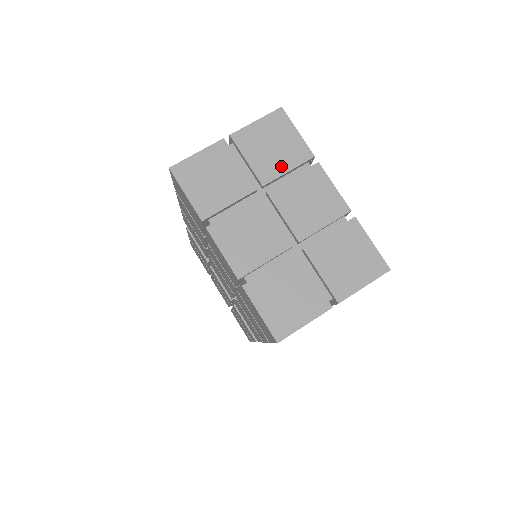
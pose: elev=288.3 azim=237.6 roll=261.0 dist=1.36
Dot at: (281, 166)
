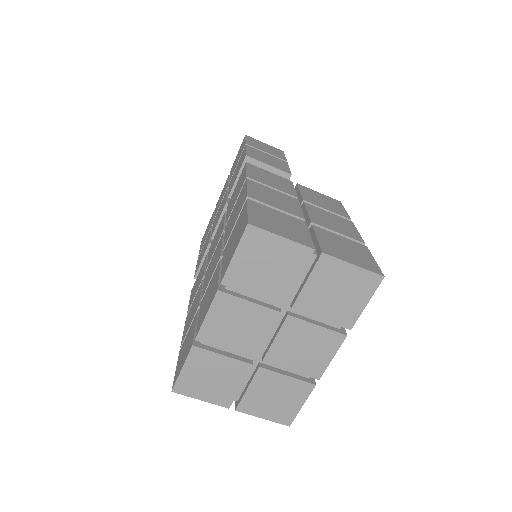
Dot at: (322, 311)
